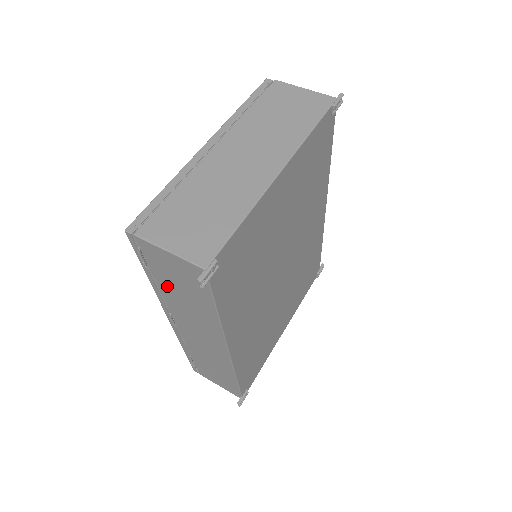
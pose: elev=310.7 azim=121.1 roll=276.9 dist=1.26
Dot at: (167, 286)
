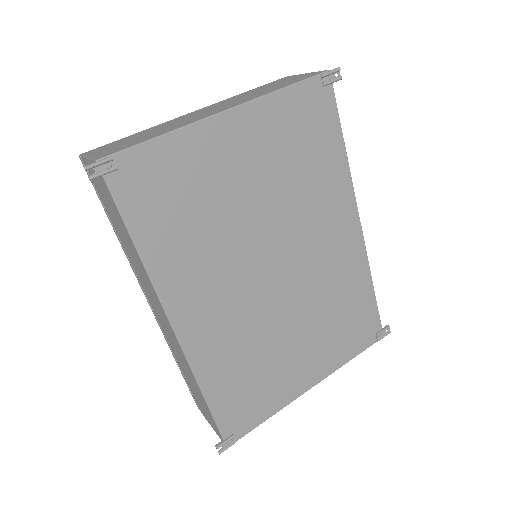
Dot at: (116, 227)
